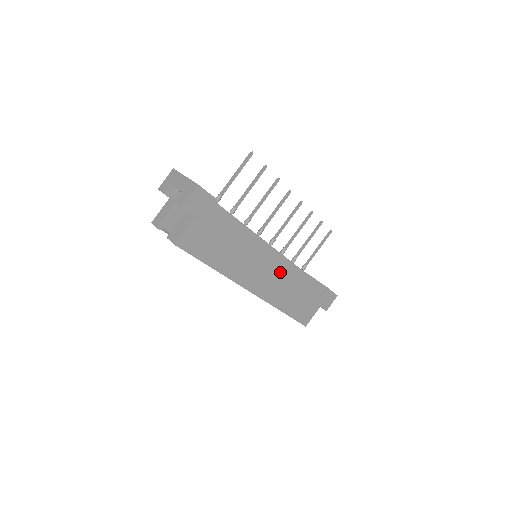
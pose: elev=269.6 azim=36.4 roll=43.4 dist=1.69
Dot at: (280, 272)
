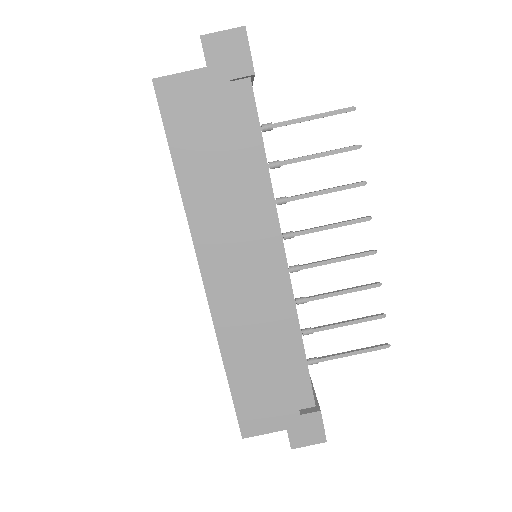
Dot at: (266, 294)
